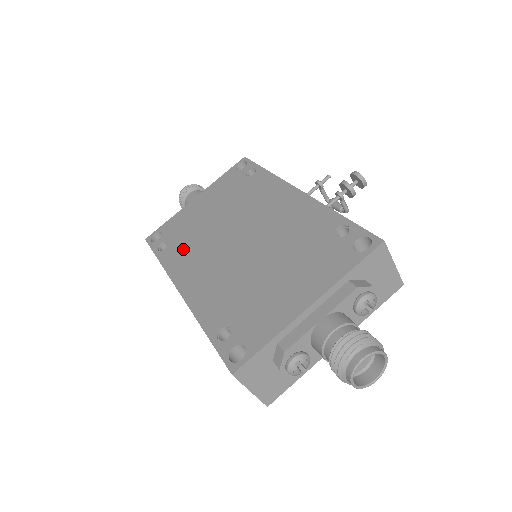
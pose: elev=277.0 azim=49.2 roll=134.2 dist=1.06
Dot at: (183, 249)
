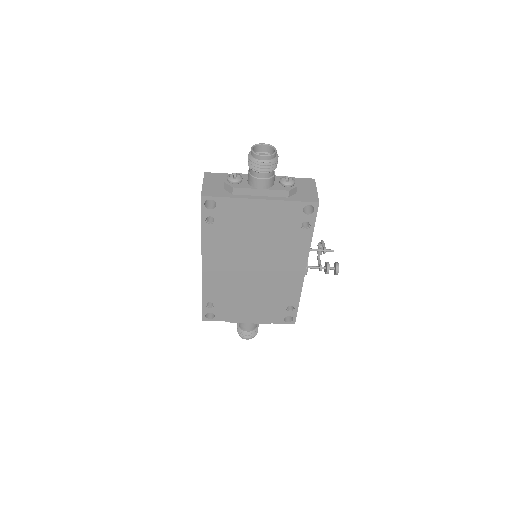
Dot at: (222, 240)
